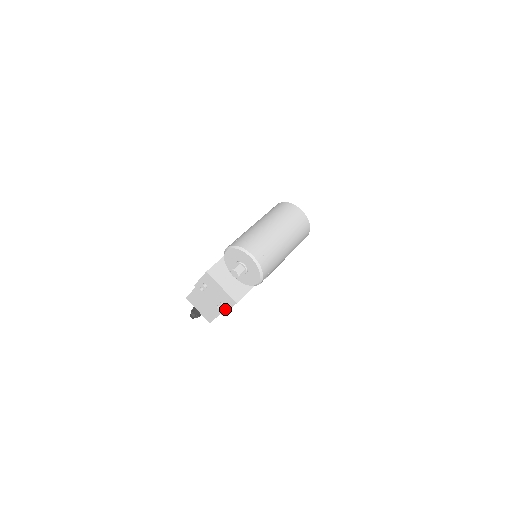
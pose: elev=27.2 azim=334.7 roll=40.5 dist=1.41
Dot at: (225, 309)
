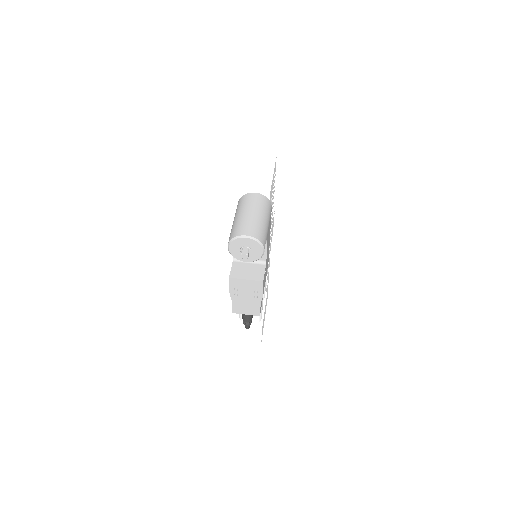
Dot at: (260, 294)
